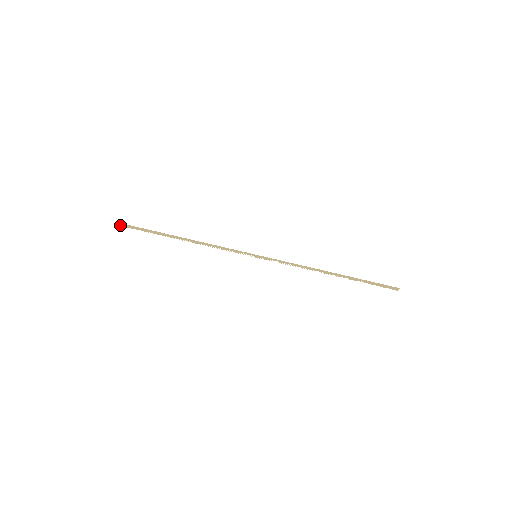
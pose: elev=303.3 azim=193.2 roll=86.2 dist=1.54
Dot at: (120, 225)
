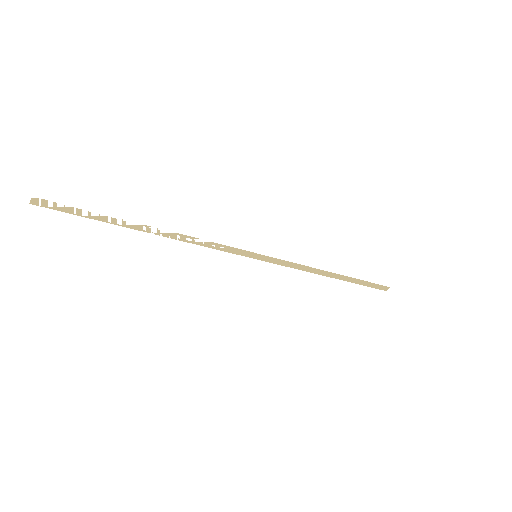
Dot at: (31, 202)
